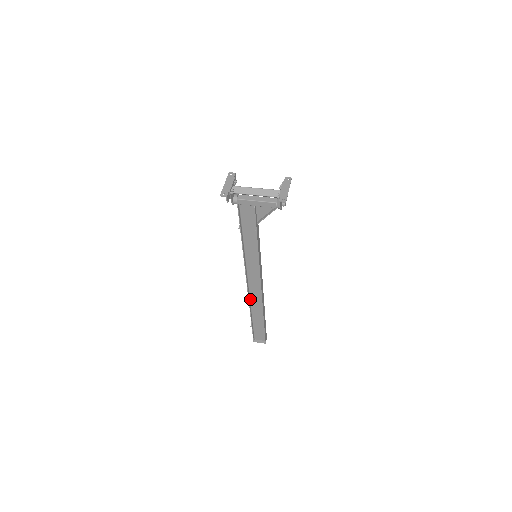
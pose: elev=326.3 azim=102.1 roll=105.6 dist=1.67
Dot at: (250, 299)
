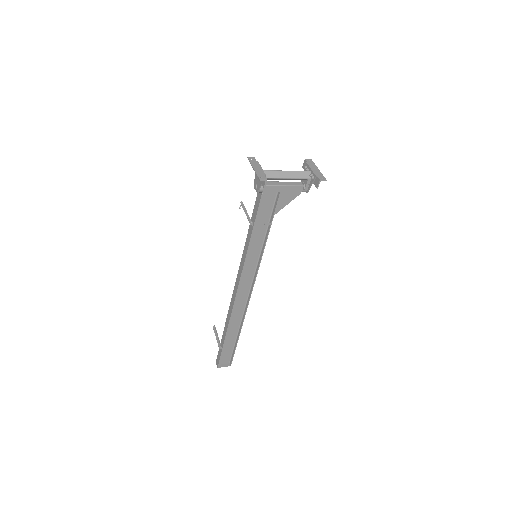
Dot at: (230, 313)
